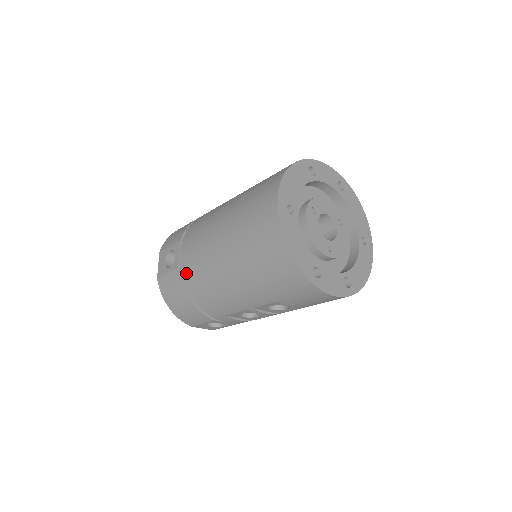
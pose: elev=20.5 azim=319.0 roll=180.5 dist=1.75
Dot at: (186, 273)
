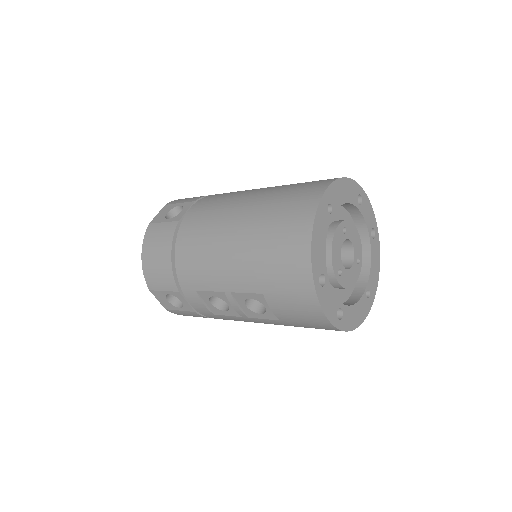
Dot at: (184, 228)
